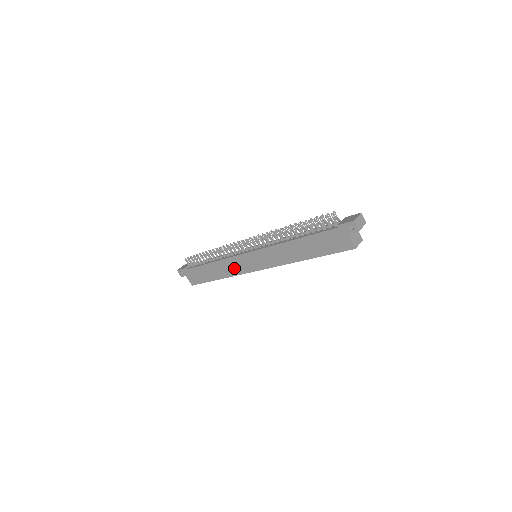
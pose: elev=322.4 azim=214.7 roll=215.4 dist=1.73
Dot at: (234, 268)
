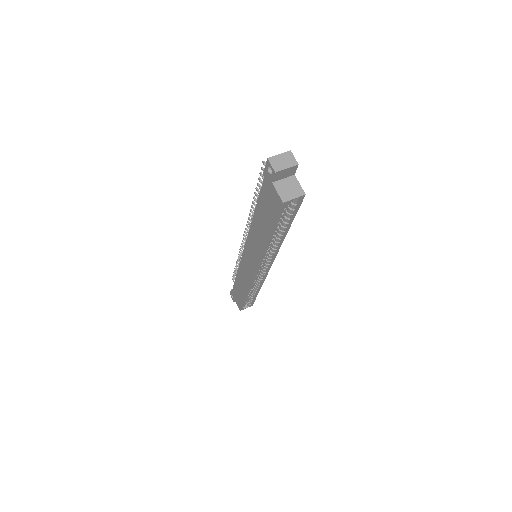
Dot at: (246, 276)
